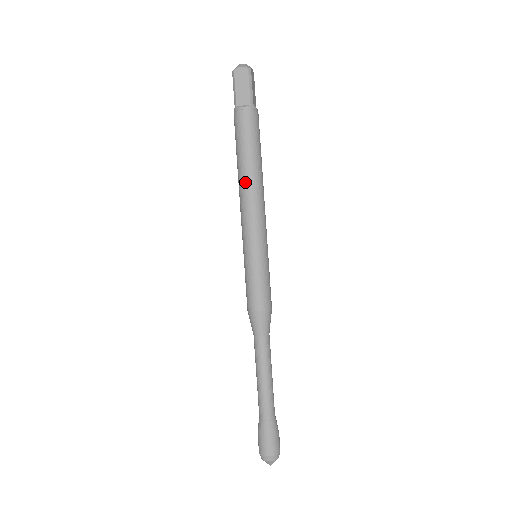
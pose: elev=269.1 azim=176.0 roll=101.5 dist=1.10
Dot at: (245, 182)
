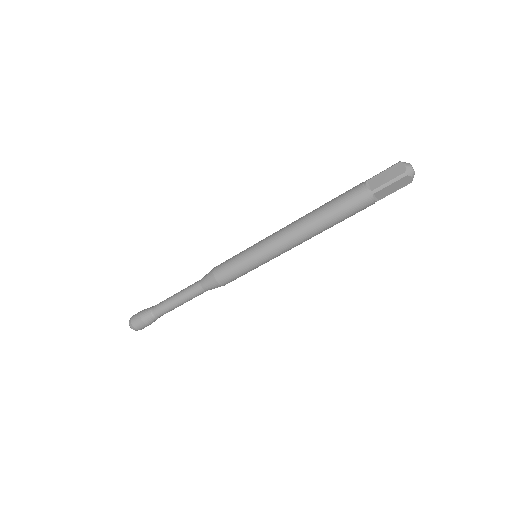
Dot at: (311, 233)
